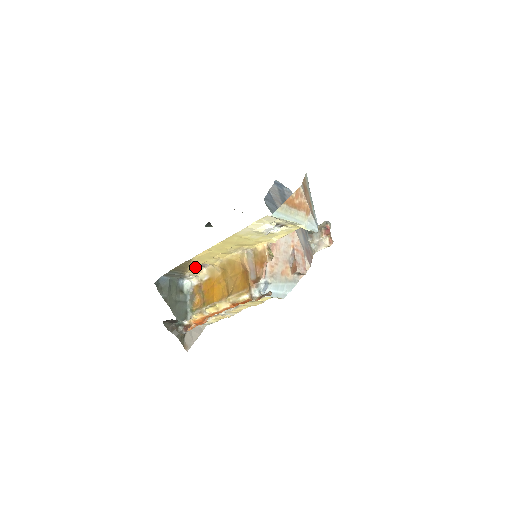
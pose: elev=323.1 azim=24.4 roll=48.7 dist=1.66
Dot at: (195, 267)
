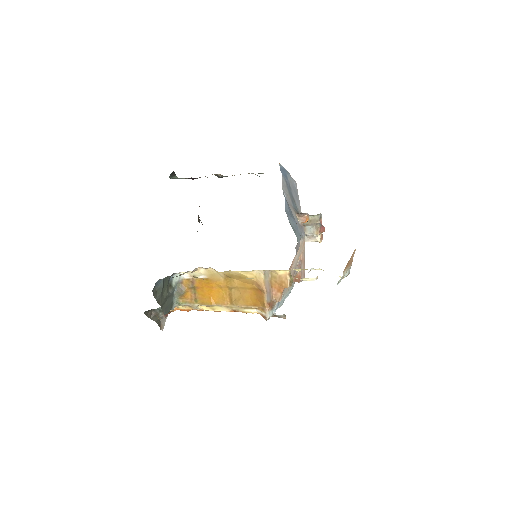
Dot at: occluded
